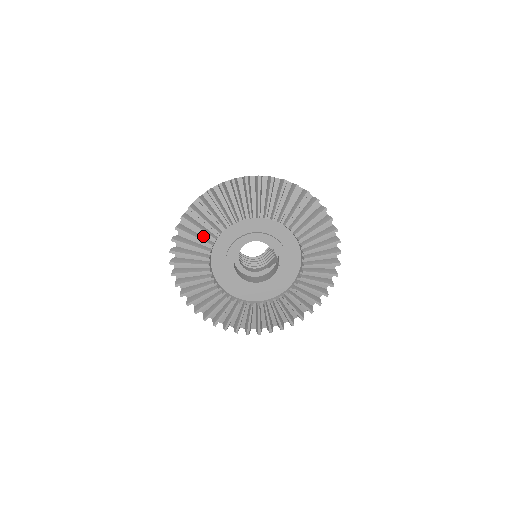
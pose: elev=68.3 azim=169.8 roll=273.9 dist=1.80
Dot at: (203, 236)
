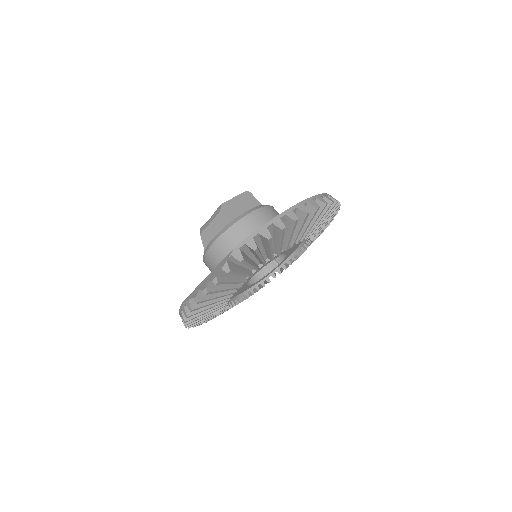
Dot at: (244, 267)
